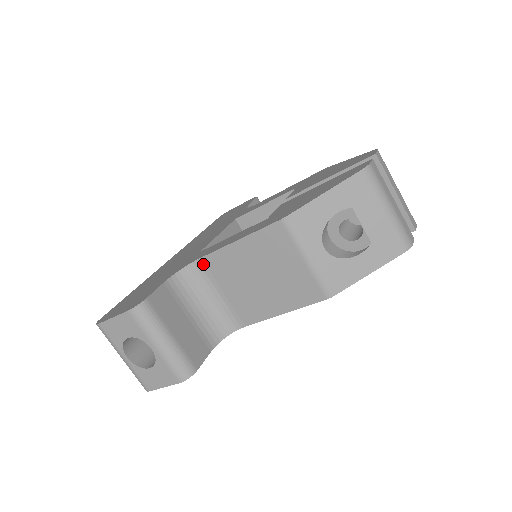
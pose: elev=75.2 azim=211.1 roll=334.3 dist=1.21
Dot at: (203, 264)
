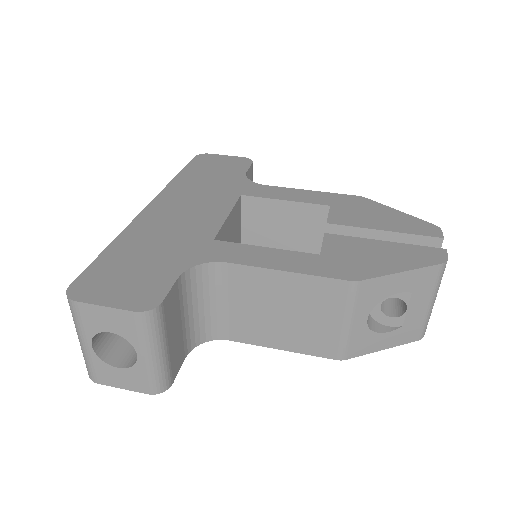
Dot at: (226, 269)
